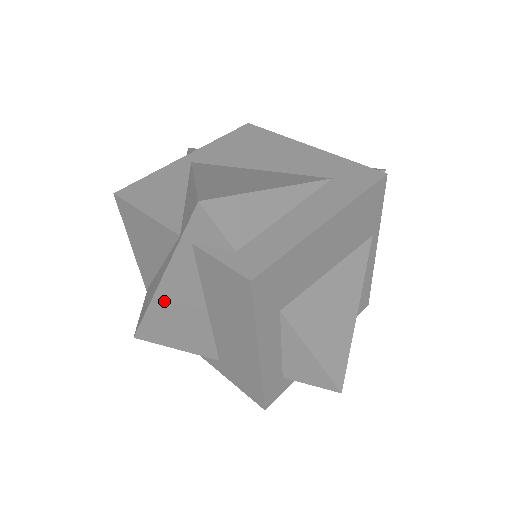
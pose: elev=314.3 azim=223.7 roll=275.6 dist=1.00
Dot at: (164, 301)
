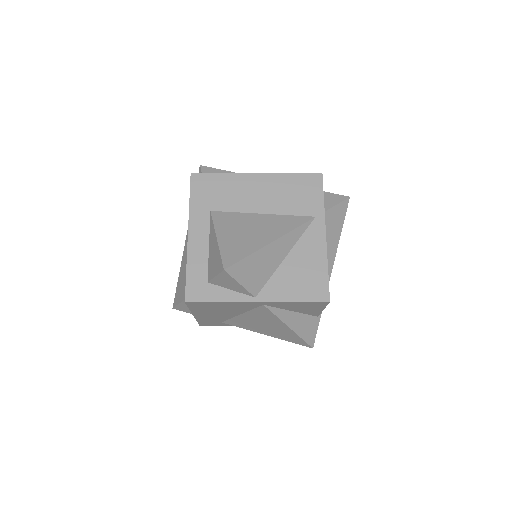
Dot at: (185, 253)
